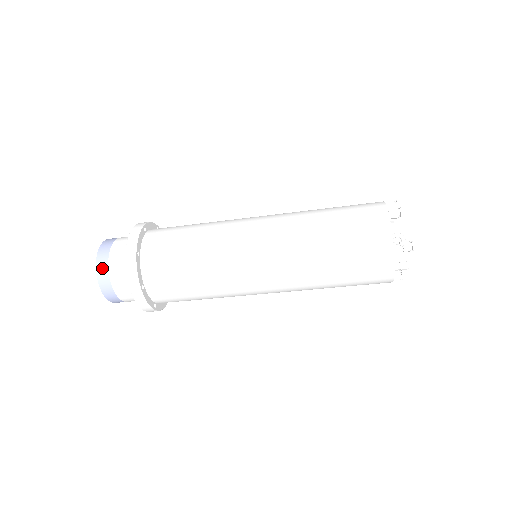
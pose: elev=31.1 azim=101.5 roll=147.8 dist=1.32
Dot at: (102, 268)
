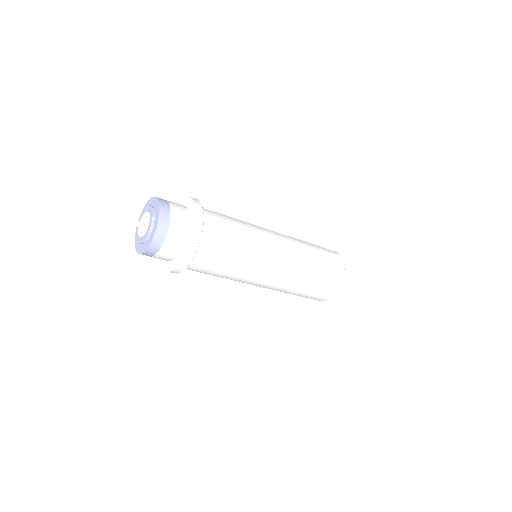
Dot at: (165, 208)
